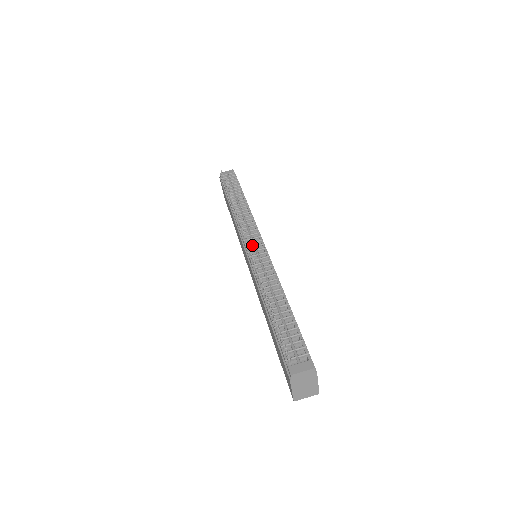
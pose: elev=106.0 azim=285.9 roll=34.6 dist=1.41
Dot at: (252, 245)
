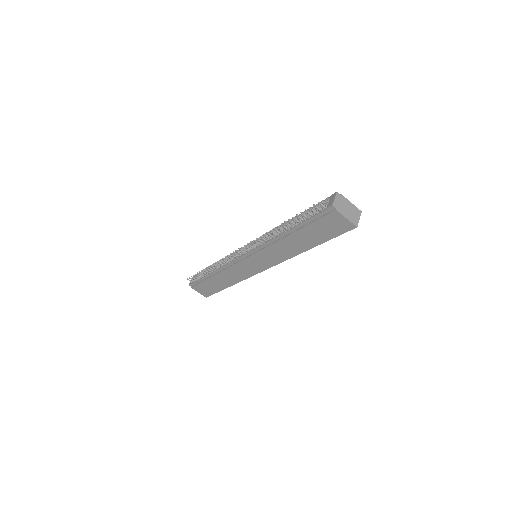
Dot at: occluded
